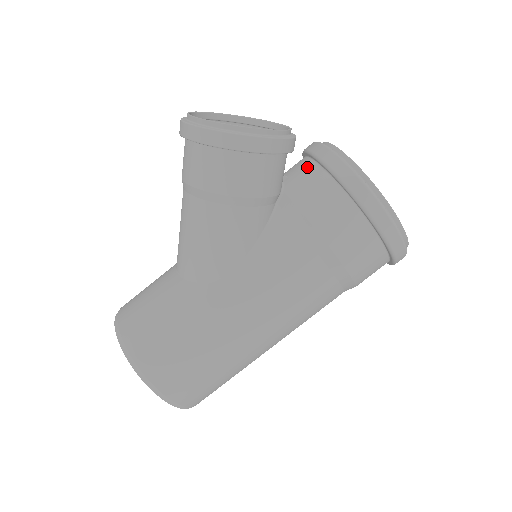
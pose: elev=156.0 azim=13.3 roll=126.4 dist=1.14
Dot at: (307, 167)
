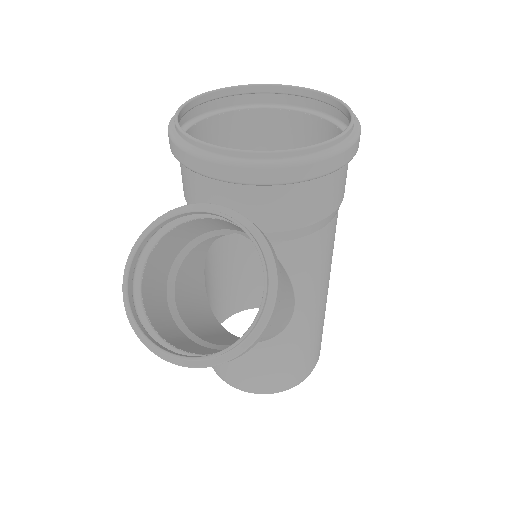
Dot at: (248, 195)
